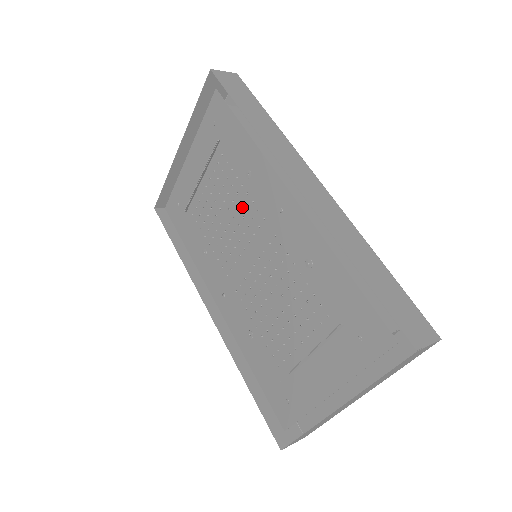
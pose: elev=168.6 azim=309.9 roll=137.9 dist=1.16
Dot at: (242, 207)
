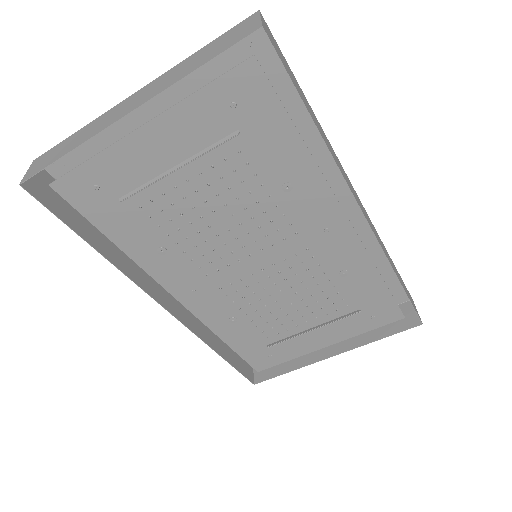
Dot at: (261, 217)
